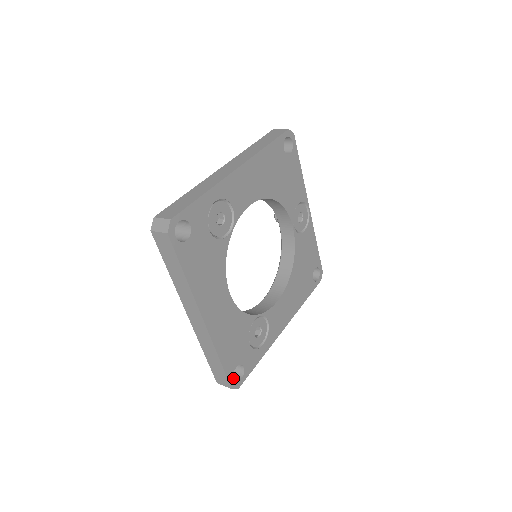
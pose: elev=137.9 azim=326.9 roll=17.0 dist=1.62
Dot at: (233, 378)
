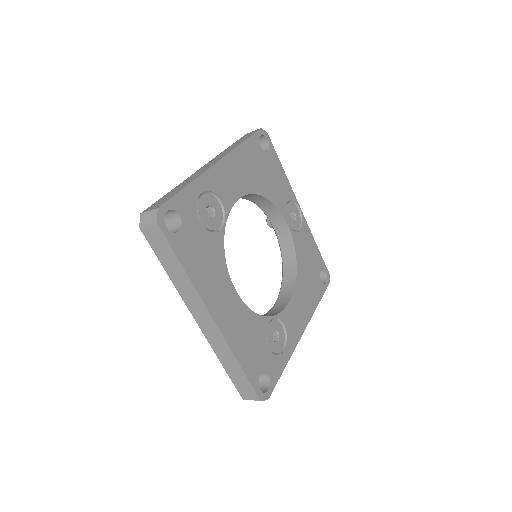
Dot at: occluded
